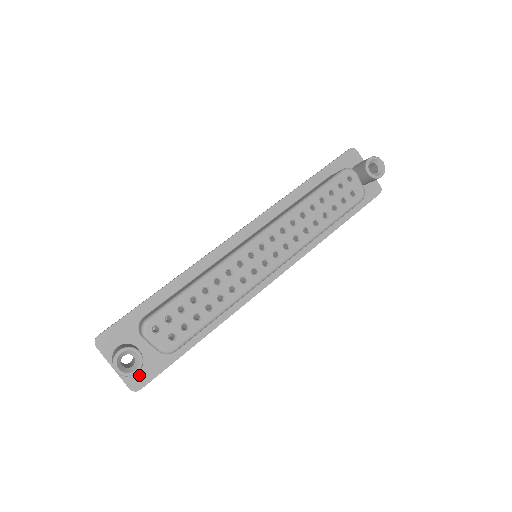
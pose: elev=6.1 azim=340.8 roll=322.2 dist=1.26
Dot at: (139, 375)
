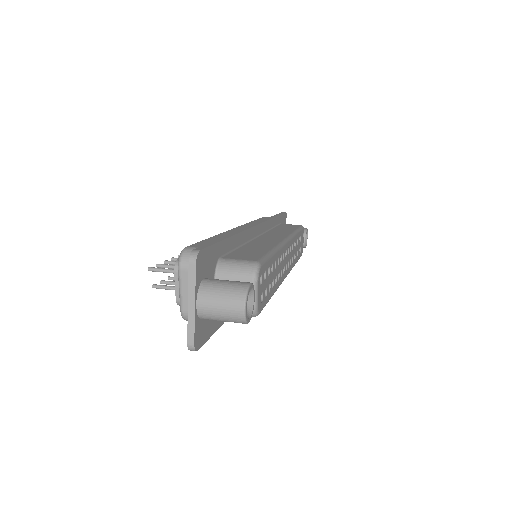
Dot at: (202, 329)
